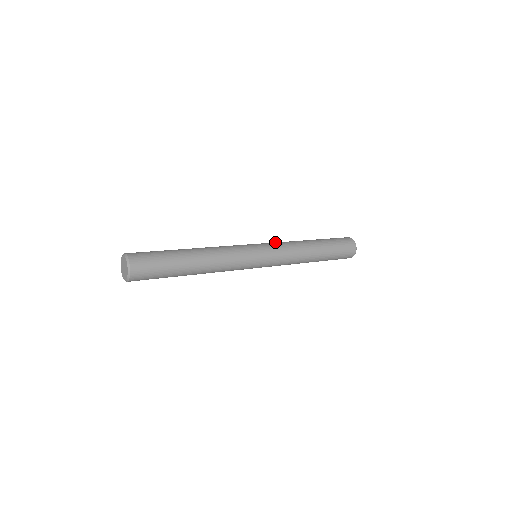
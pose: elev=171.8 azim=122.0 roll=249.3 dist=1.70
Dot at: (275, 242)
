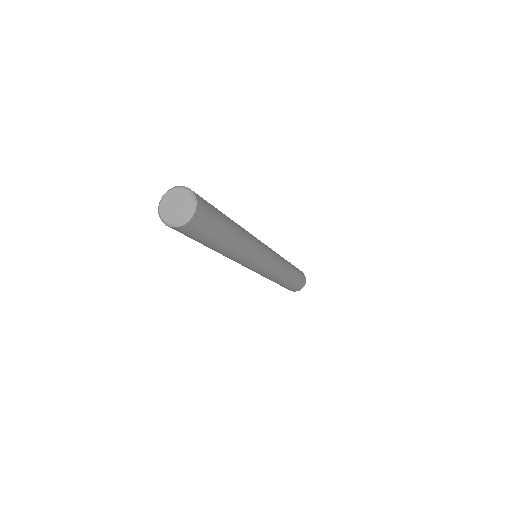
Dot at: occluded
